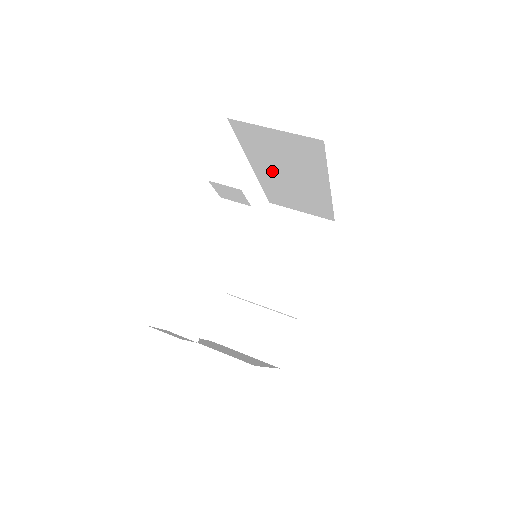
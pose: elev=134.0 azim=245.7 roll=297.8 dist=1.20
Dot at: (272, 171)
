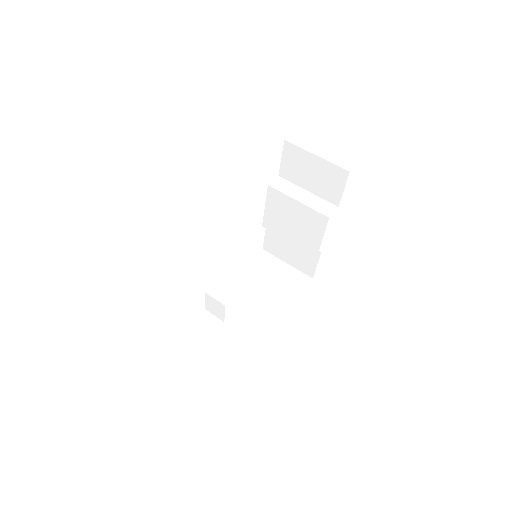
Dot at: occluded
